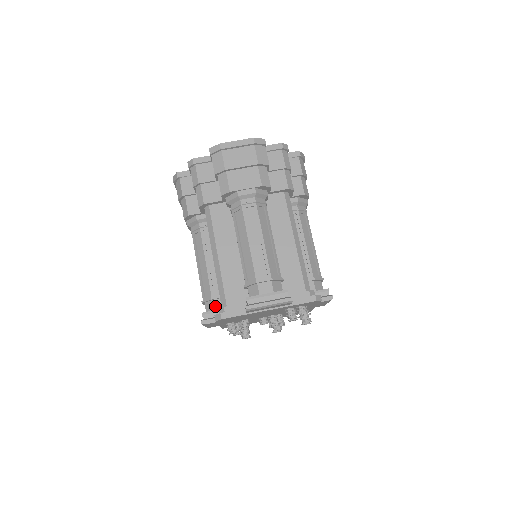
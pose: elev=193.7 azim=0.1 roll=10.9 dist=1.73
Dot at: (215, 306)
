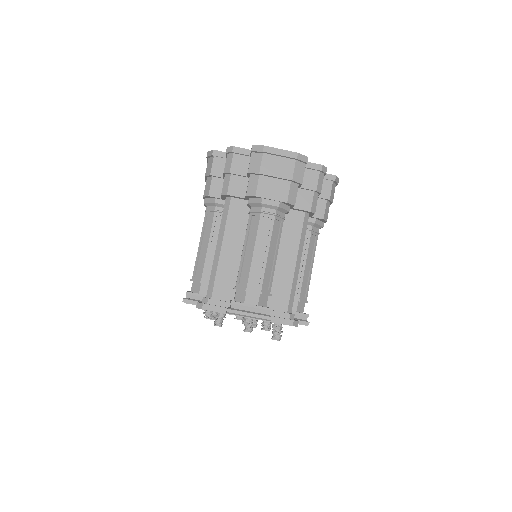
Dot at: (201, 290)
